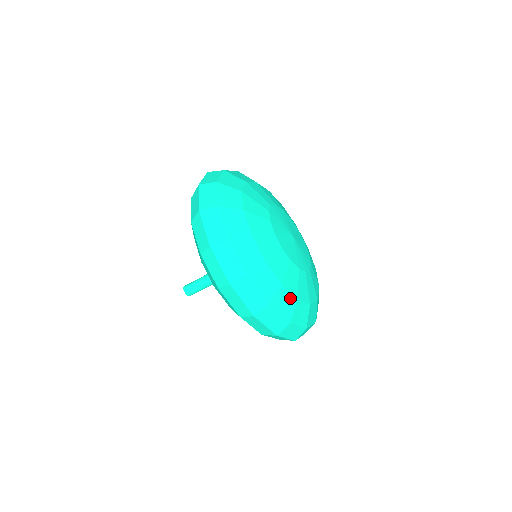
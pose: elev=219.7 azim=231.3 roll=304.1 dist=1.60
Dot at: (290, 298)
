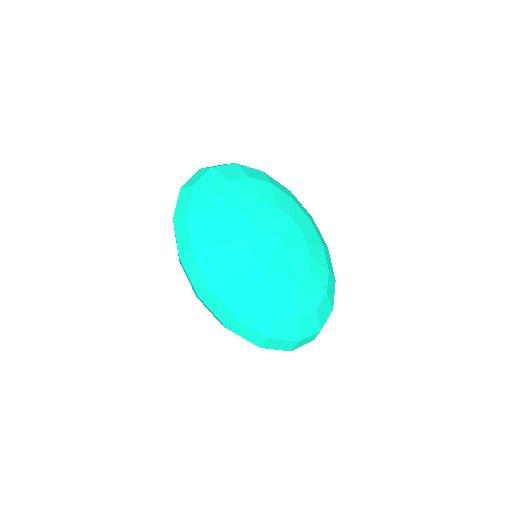
Dot at: (266, 313)
